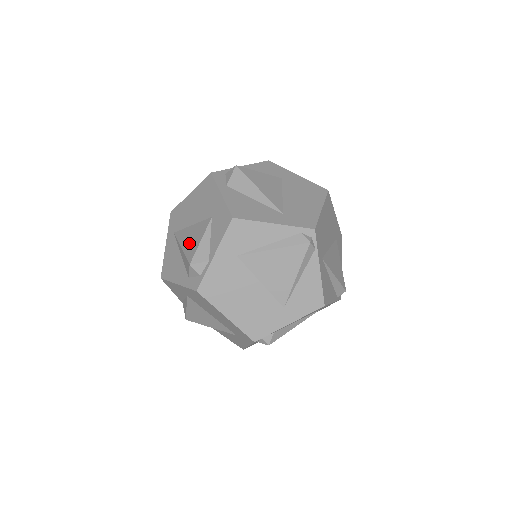
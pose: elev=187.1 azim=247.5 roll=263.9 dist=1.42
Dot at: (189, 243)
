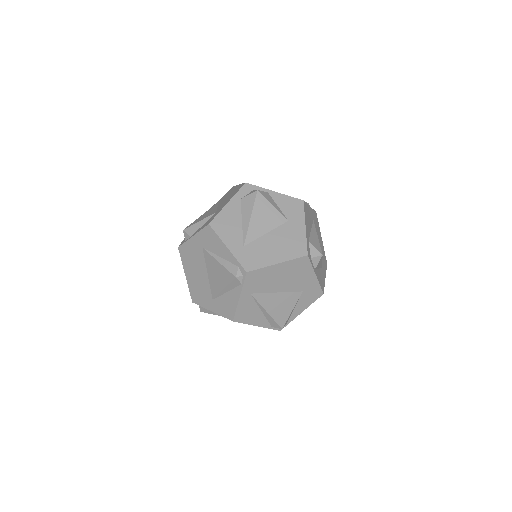
Dot at: (202, 217)
